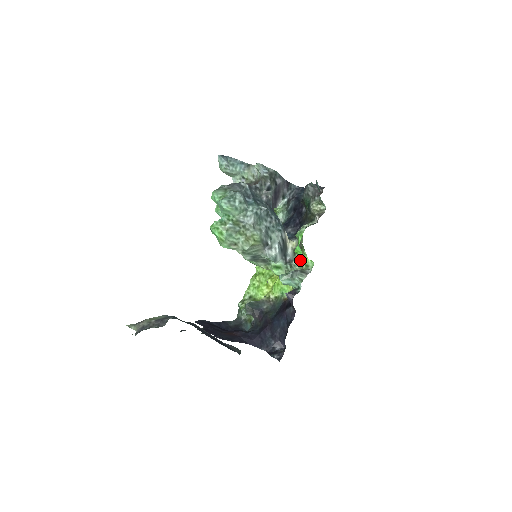
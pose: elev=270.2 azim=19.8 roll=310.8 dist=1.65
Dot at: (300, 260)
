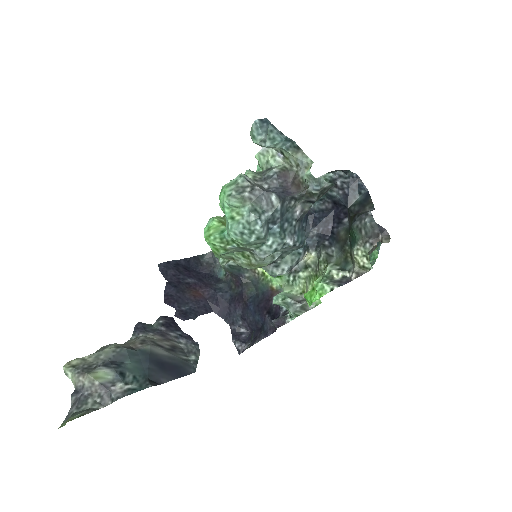
Dot at: (308, 281)
